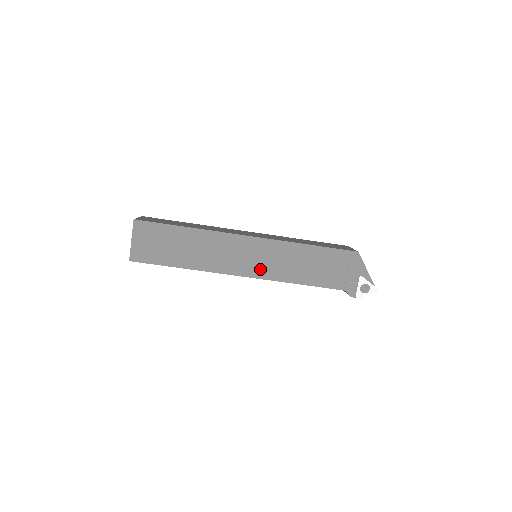
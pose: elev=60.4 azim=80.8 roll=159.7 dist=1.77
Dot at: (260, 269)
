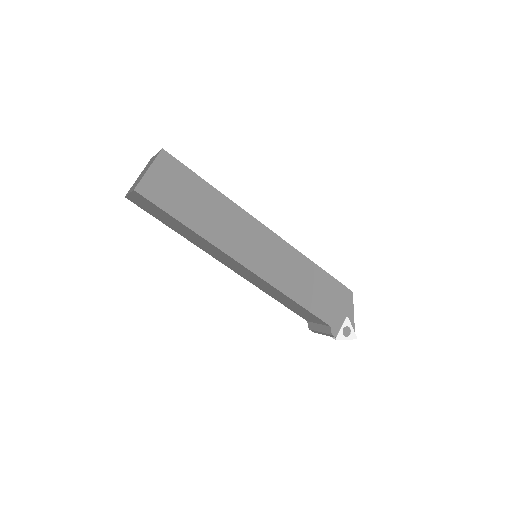
Dot at: (265, 267)
